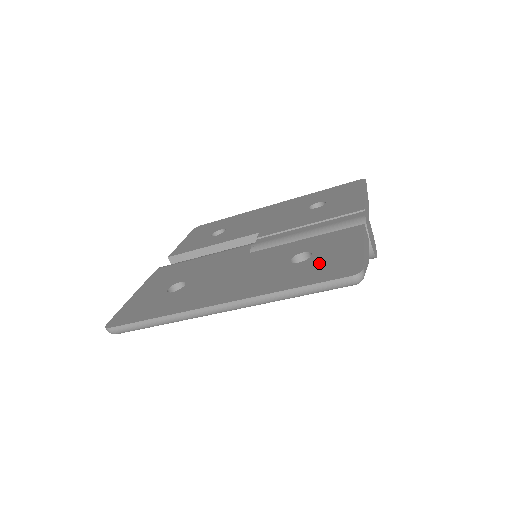
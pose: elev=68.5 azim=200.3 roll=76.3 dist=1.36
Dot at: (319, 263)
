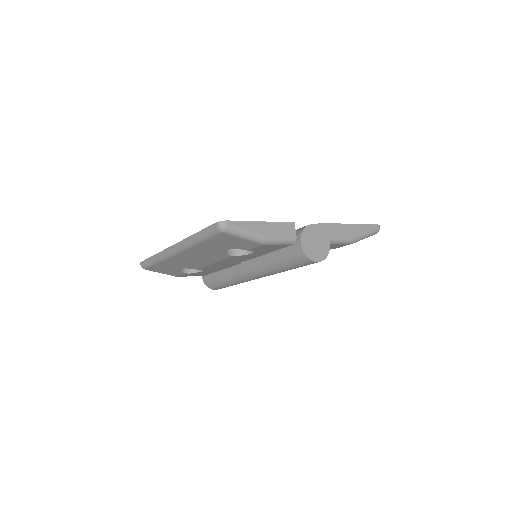
Dot at: occluded
